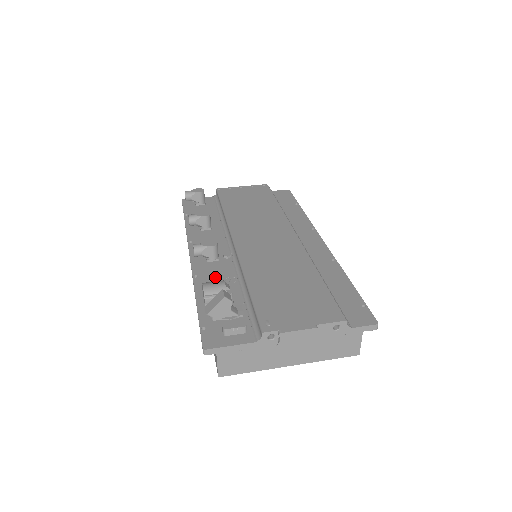
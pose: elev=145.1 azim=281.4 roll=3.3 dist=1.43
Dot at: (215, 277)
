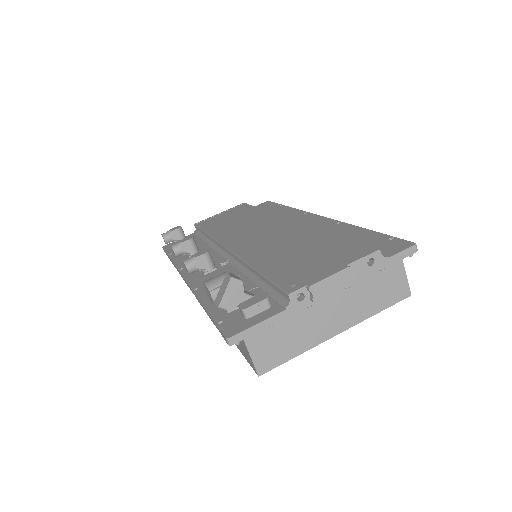
Dot at: occluded
